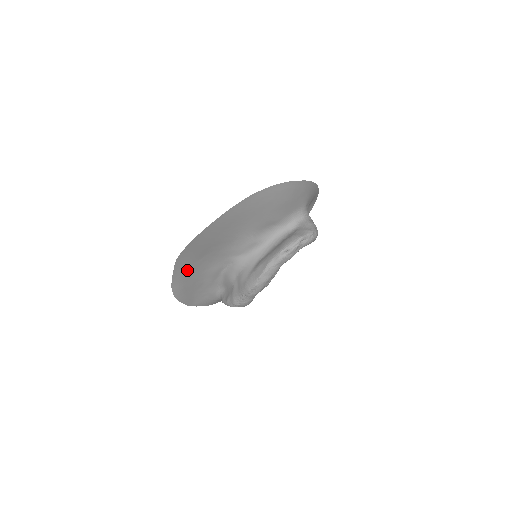
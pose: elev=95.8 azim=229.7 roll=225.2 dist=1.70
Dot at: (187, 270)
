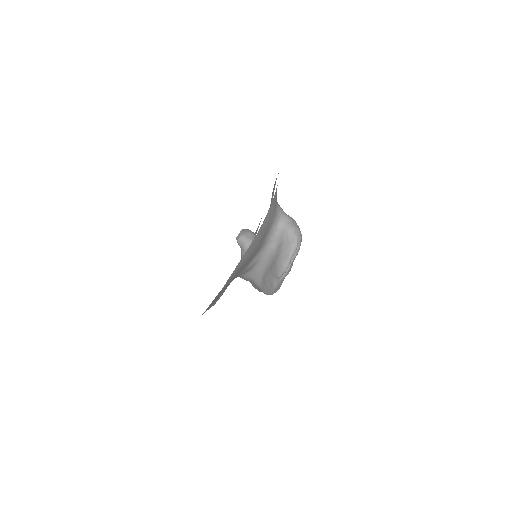
Dot at: (210, 304)
